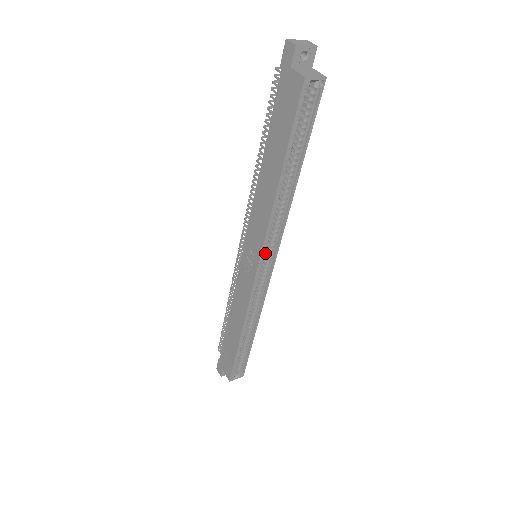
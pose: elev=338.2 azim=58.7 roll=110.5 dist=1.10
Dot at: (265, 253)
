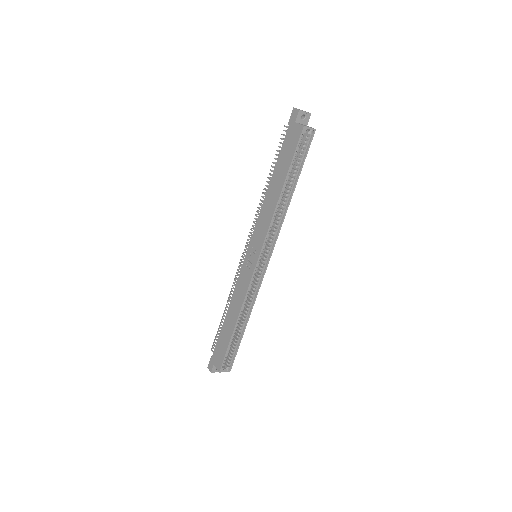
Dot at: (264, 252)
